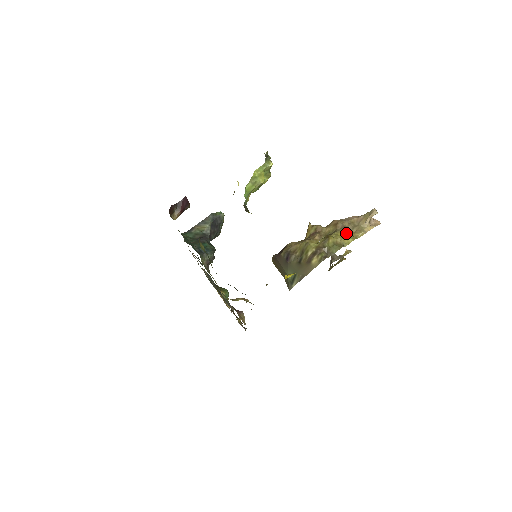
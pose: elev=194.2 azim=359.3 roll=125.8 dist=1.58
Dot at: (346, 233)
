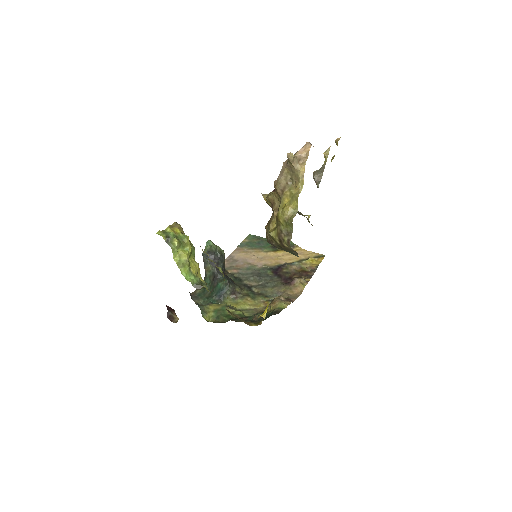
Dot at: (289, 195)
